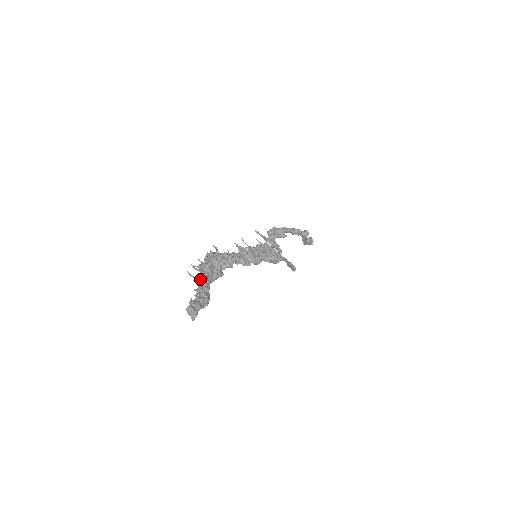
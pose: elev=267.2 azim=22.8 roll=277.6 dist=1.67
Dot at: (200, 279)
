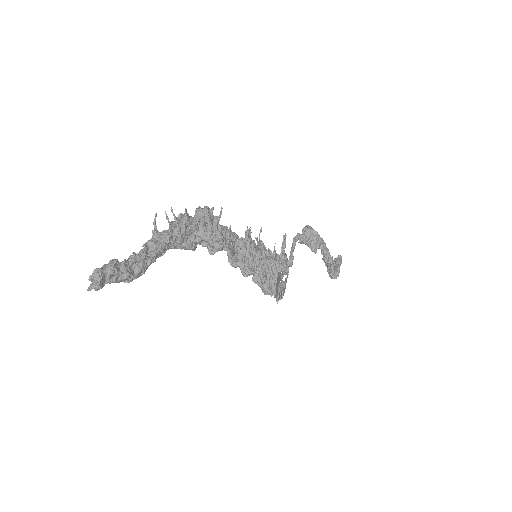
Dot at: (158, 240)
